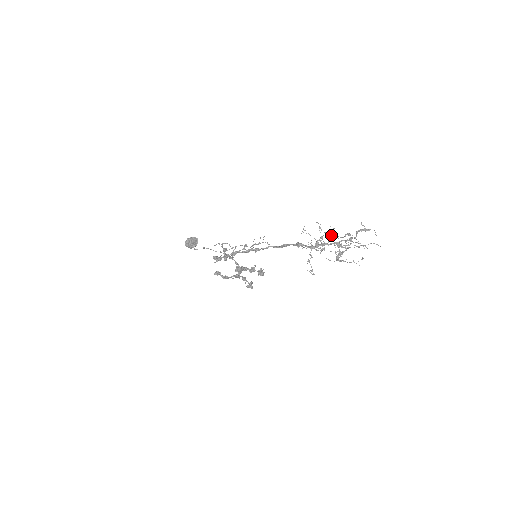
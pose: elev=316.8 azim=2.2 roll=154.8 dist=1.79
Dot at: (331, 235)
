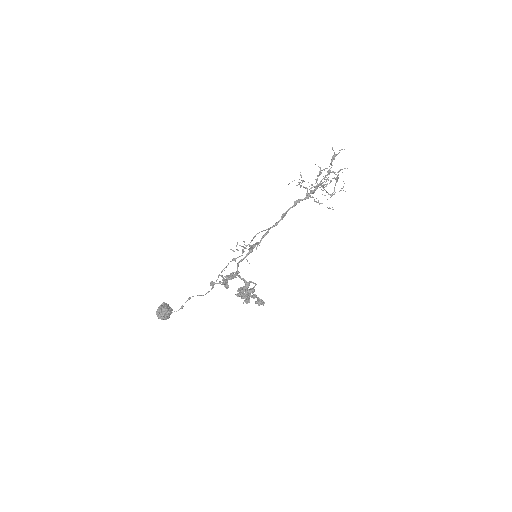
Dot at: (320, 171)
